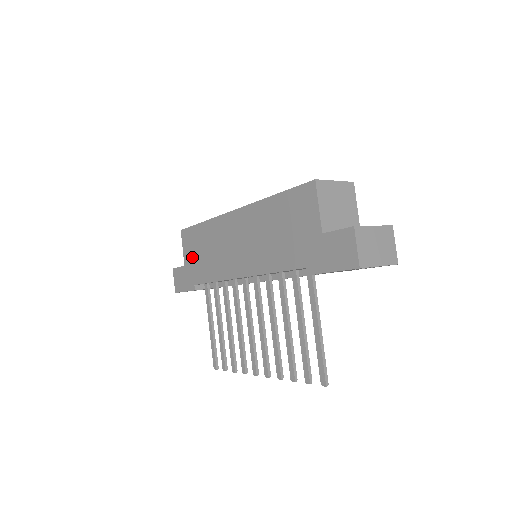
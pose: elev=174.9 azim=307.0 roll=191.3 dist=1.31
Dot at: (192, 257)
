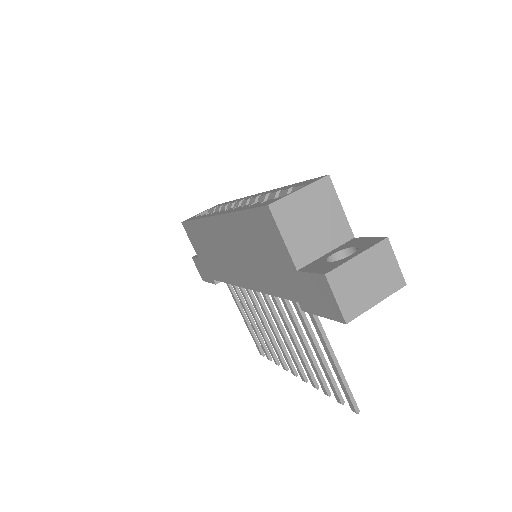
Dot at: (200, 252)
